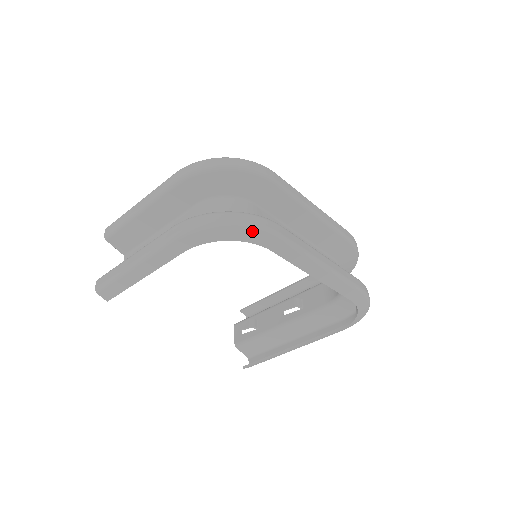
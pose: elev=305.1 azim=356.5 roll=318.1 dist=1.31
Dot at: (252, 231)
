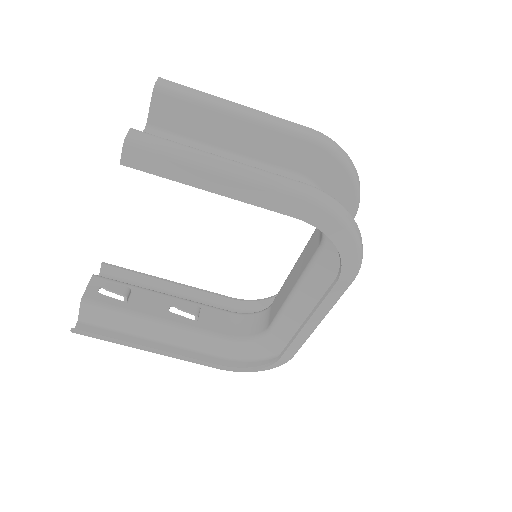
Dot at: (357, 259)
